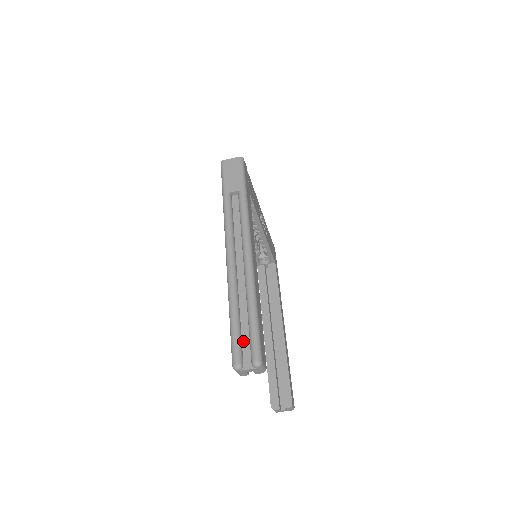
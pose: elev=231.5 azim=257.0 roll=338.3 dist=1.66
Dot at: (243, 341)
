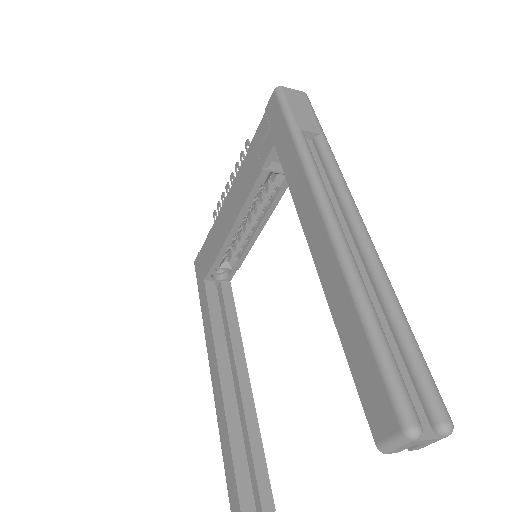
Dot at: occluded
